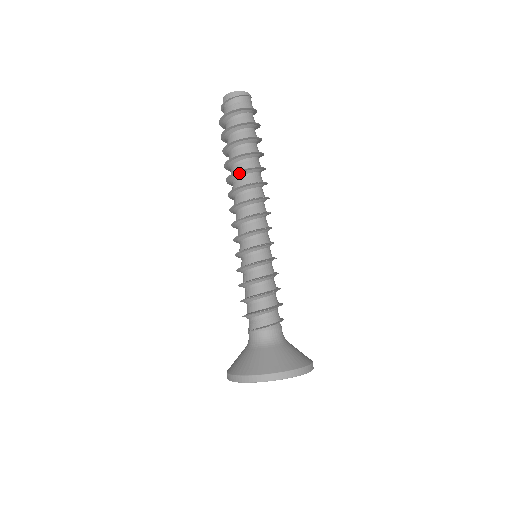
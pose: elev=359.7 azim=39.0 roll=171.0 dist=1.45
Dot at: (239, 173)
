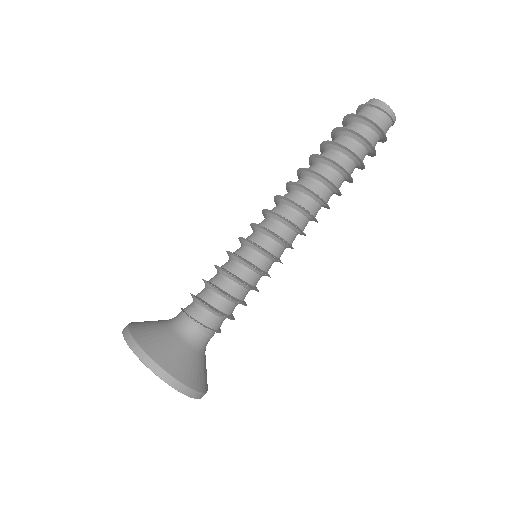
Dot at: (323, 179)
